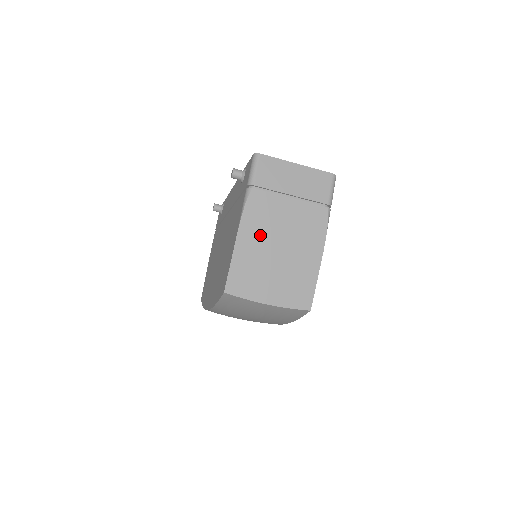
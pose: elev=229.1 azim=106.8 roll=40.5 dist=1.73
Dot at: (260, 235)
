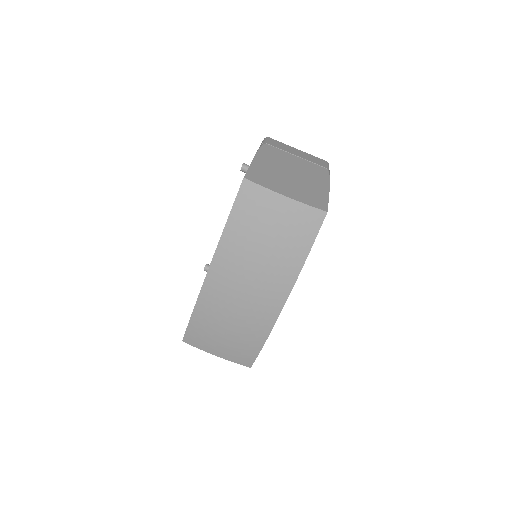
Dot at: (274, 163)
